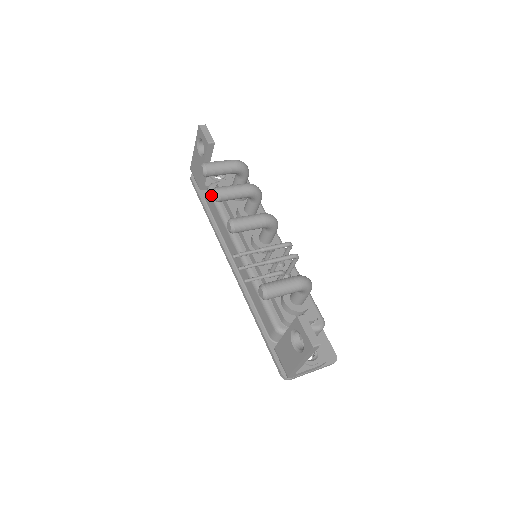
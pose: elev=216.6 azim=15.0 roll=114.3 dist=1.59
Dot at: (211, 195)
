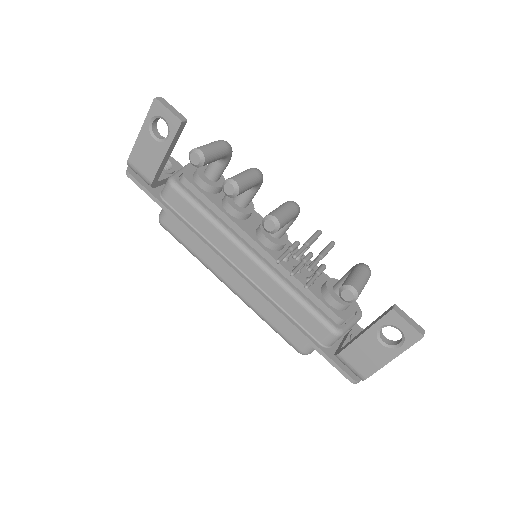
Dot at: (180, 192)
